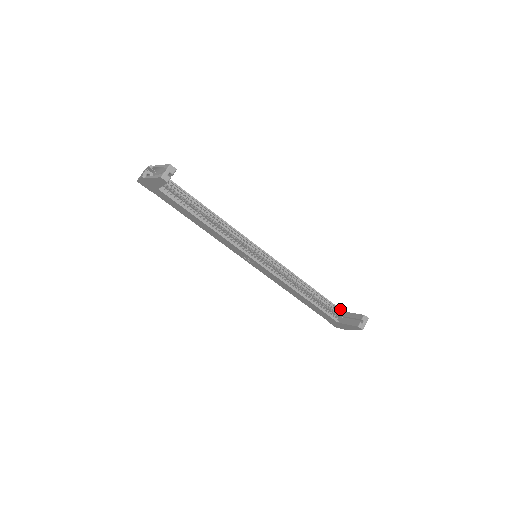
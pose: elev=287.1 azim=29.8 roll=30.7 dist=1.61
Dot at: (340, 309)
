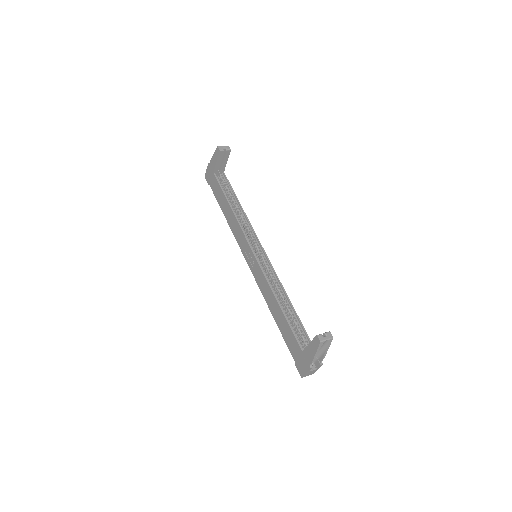
Dot at: occluded
